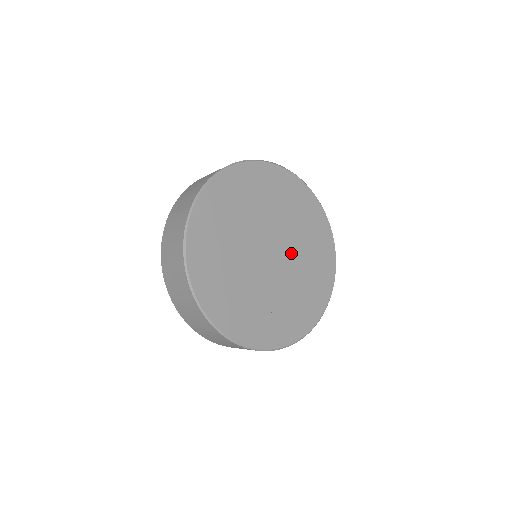
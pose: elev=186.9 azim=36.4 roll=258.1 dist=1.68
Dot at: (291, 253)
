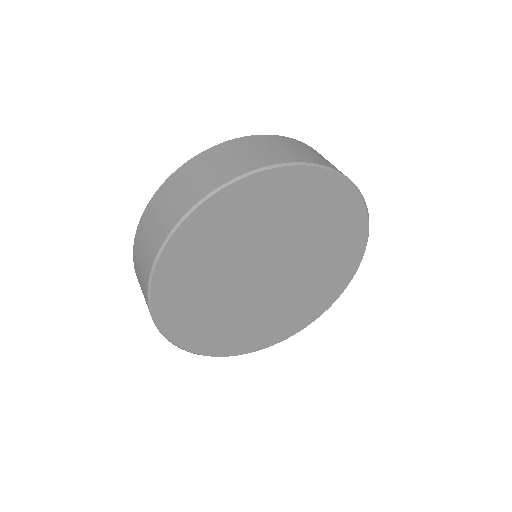
Dot at: (297, 253)
